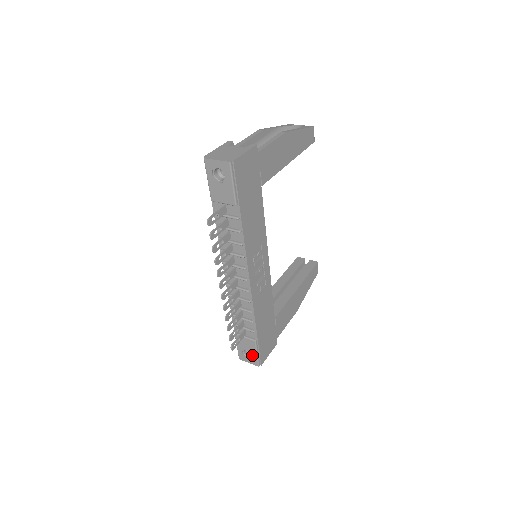
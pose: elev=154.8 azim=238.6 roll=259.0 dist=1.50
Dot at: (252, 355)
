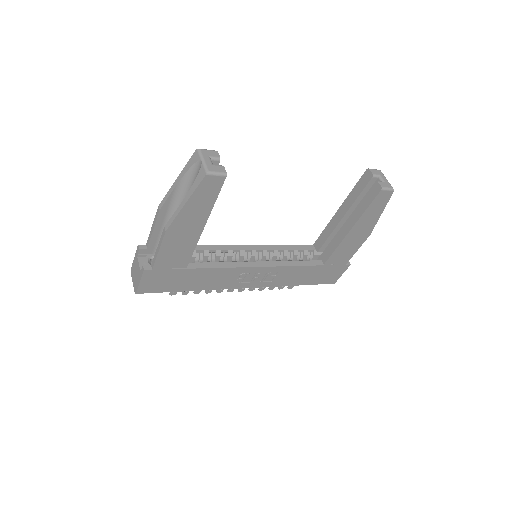
Dot at: occluded
